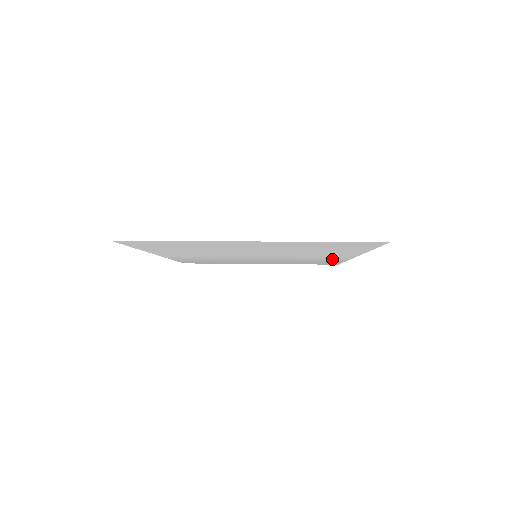
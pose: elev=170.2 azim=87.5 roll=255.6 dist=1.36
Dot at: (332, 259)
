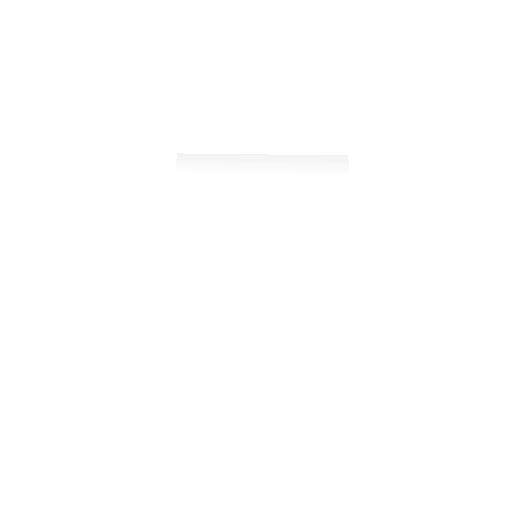
Dot at: (333, 224)
